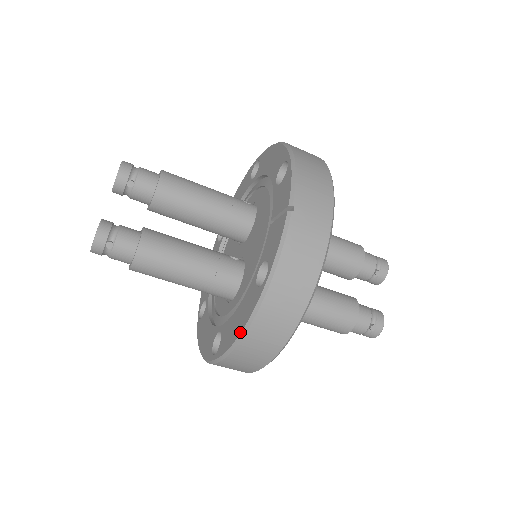
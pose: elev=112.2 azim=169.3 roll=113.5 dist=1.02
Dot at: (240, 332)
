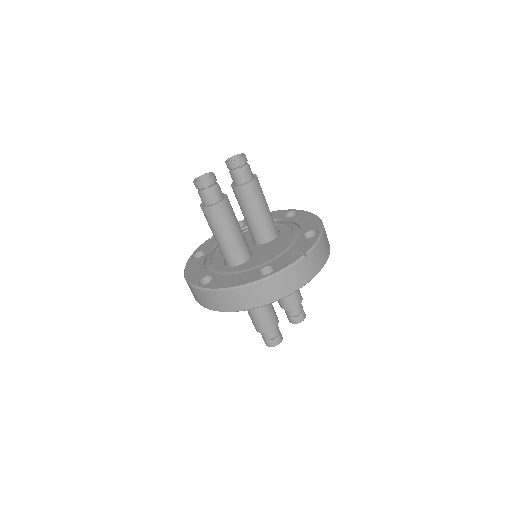
Dot at: (233, 286)
